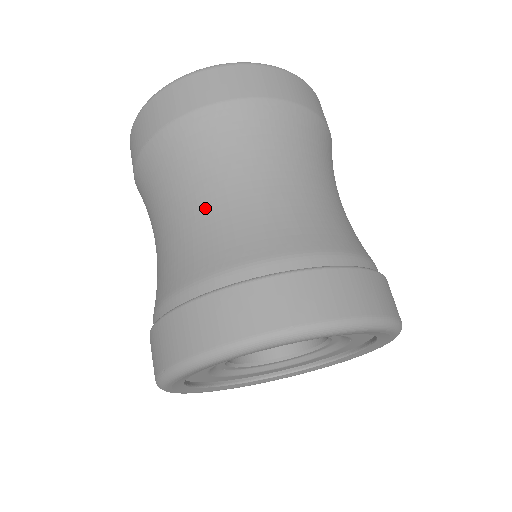
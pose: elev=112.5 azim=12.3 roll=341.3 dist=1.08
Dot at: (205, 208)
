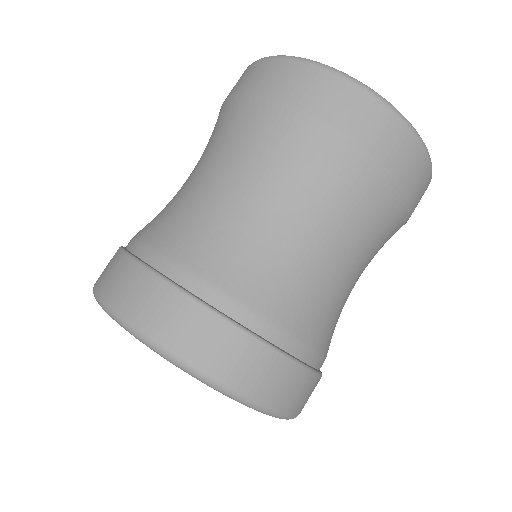
Dot at: occluded
